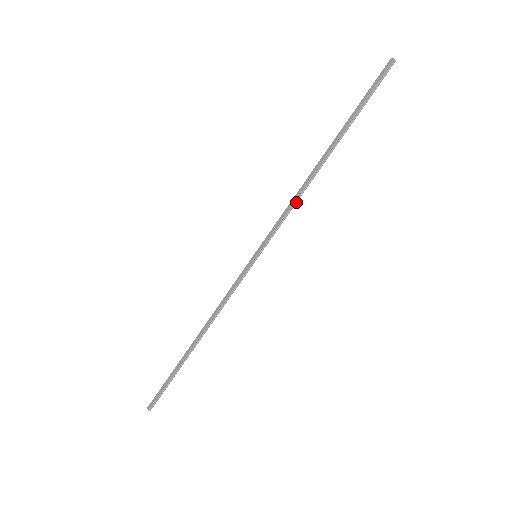
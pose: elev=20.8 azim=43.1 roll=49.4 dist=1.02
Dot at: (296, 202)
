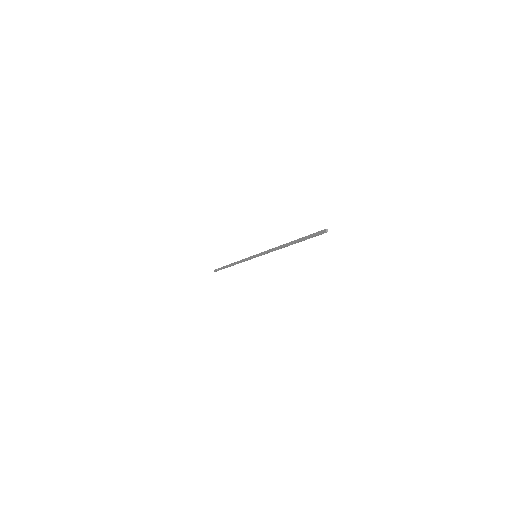
Dot at: occluded
